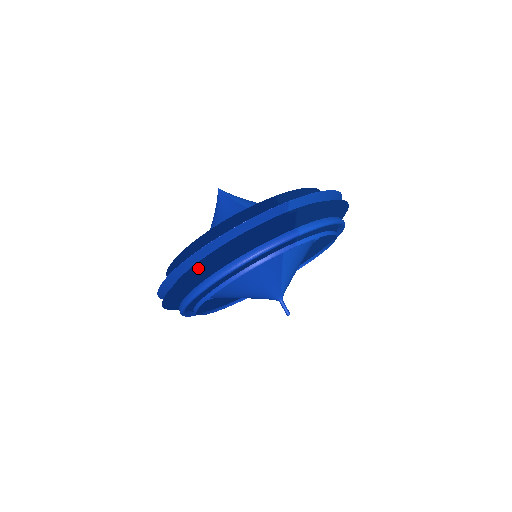
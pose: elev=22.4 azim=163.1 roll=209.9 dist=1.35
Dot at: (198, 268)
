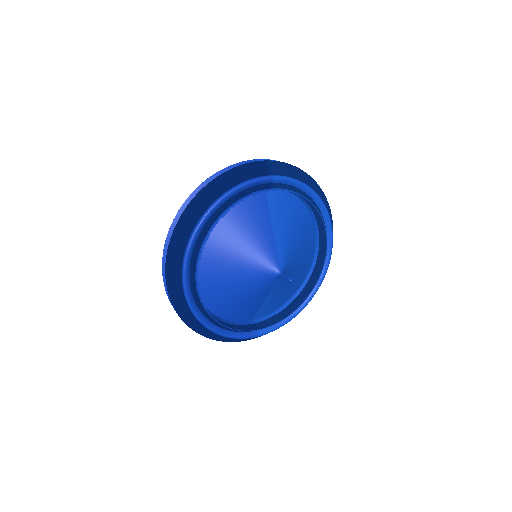
Dot at: (190, 205)
